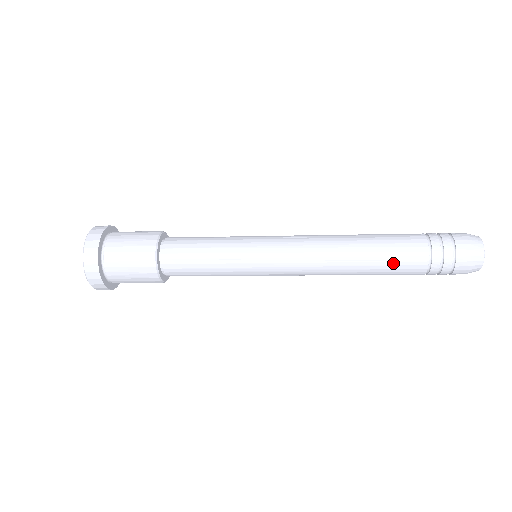
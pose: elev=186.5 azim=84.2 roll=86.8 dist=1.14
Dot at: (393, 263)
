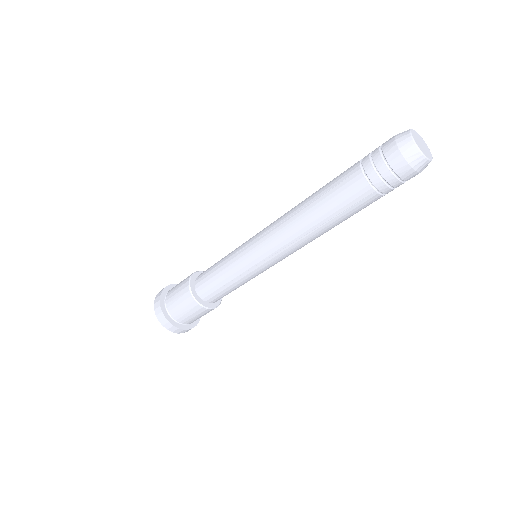
Dot at: (348, 210)
